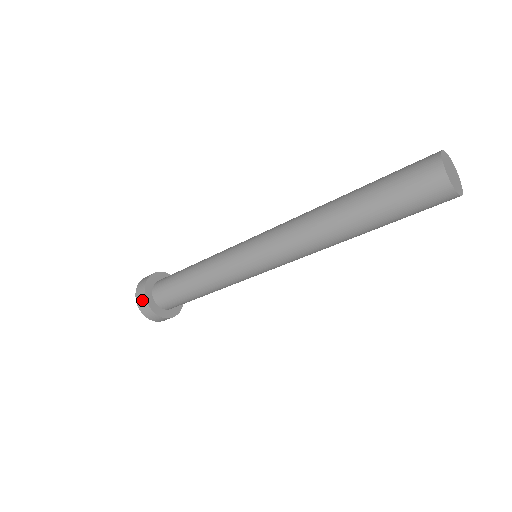
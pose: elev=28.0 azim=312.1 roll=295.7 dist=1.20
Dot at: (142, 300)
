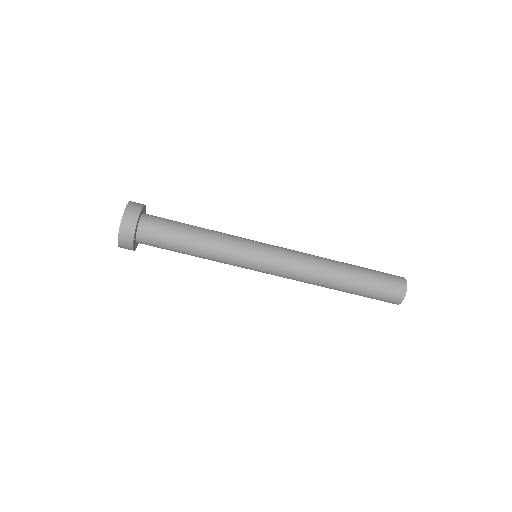
Dot at: (136, 208)
